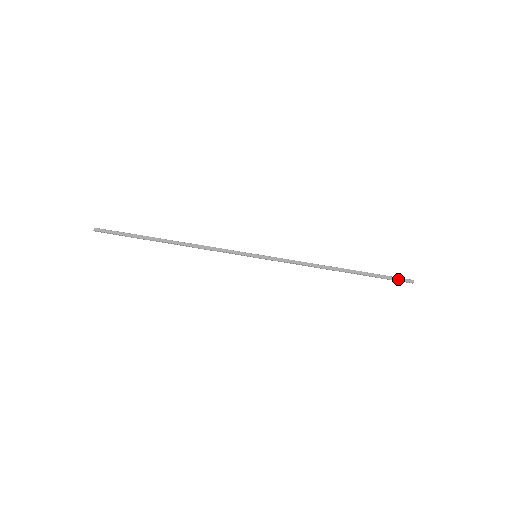
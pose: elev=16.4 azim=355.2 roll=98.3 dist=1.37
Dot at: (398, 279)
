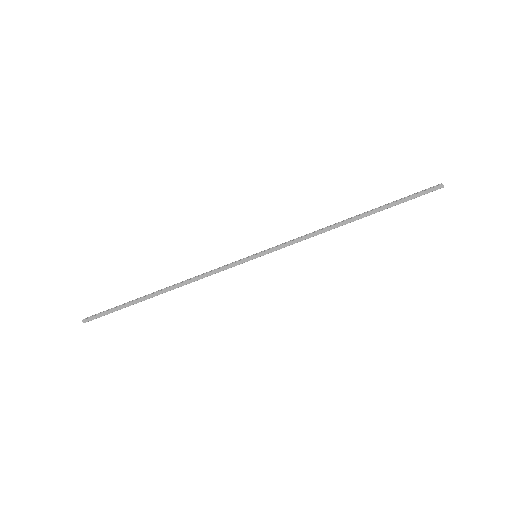
Dot at: (424, 193)
